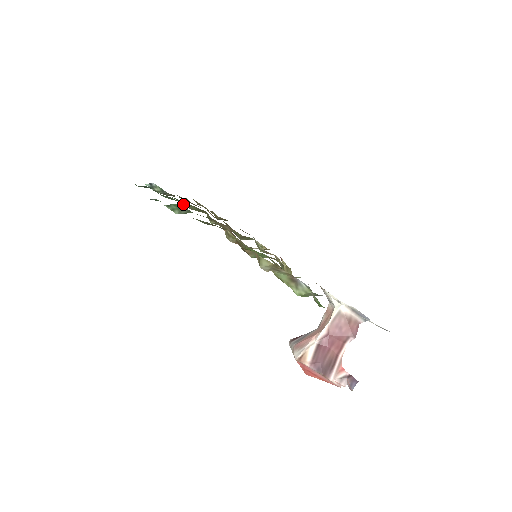
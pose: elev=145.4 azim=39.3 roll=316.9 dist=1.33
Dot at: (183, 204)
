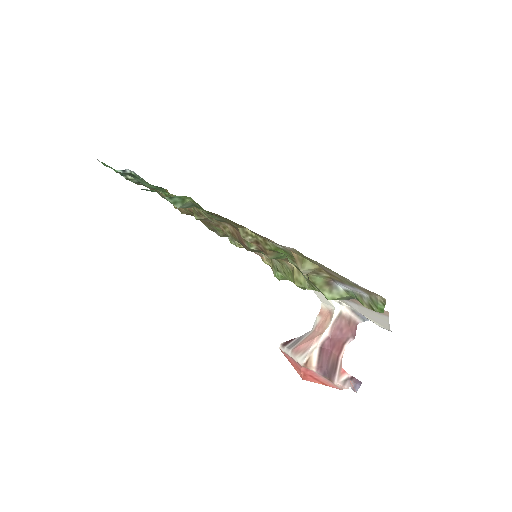
Dot at: (168, 196)
